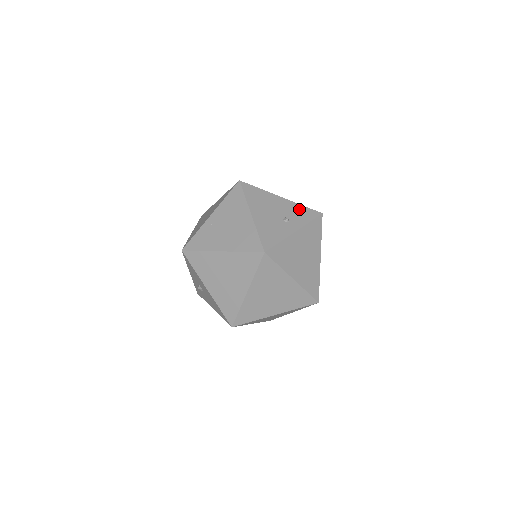
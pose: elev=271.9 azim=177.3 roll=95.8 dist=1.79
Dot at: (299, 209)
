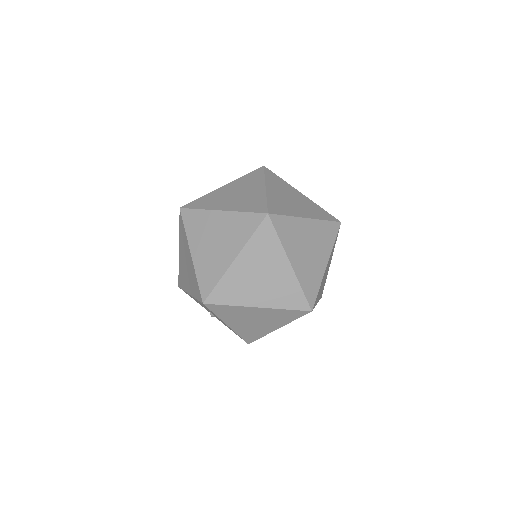
Dot at: occluded
